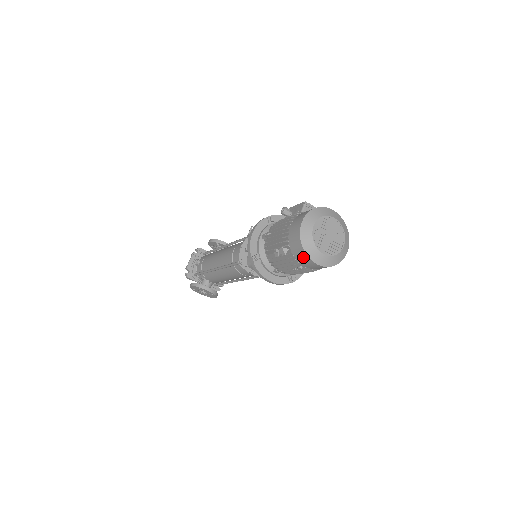
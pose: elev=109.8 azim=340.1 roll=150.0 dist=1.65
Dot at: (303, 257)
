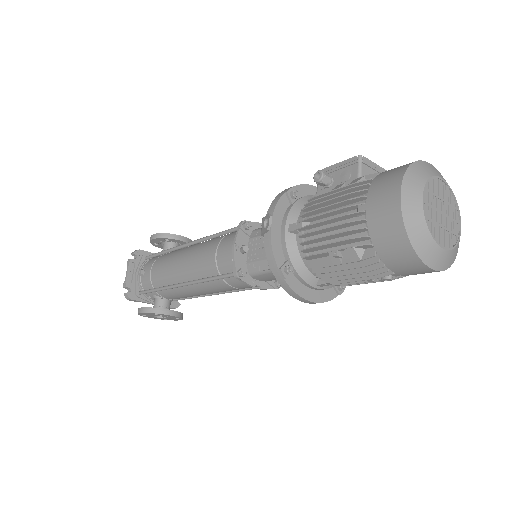
Dot at: (407, 262)
